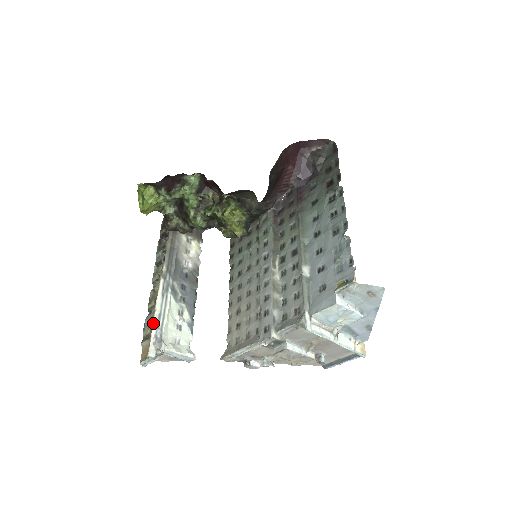
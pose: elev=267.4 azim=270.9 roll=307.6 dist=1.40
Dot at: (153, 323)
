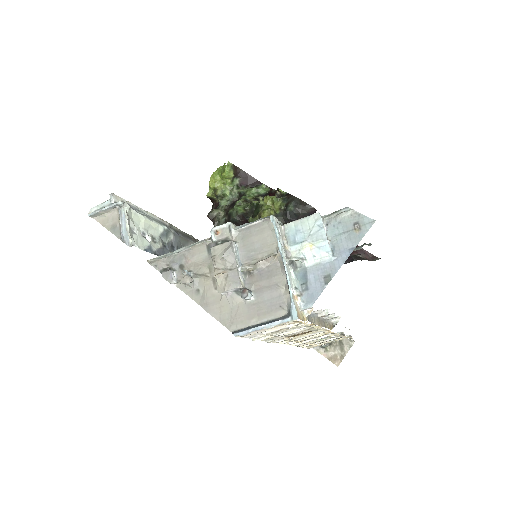
Dot at: (137, 206)
